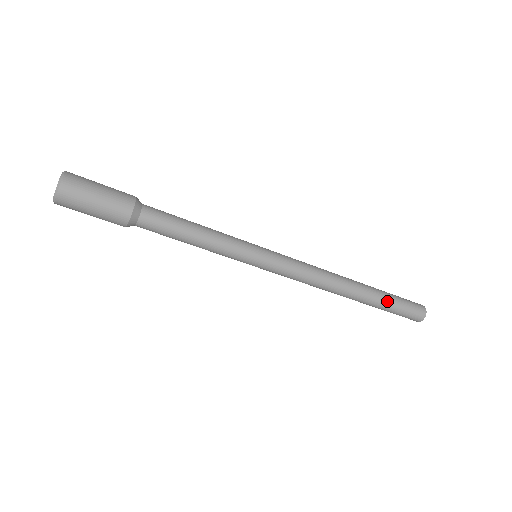
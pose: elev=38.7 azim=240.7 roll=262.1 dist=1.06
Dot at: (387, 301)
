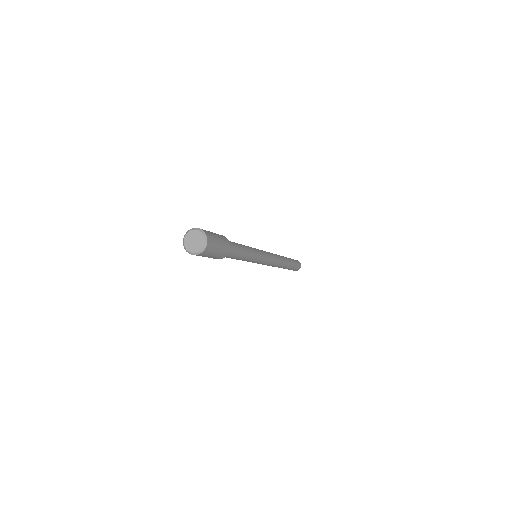
Dot at: (292, 264)
